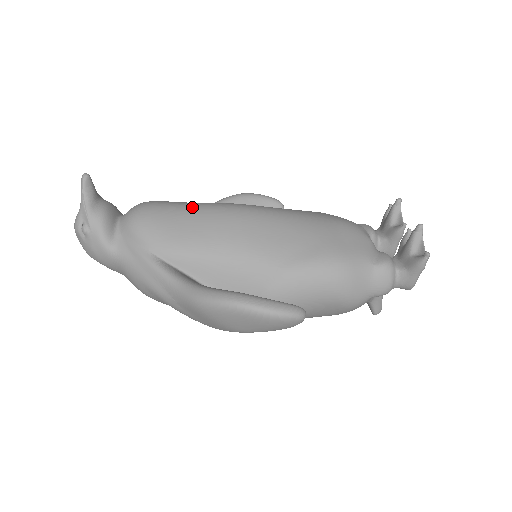
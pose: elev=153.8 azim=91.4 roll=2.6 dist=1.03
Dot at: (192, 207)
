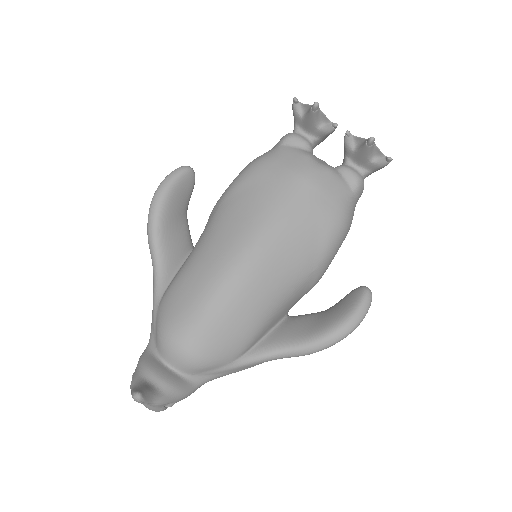
Dot at: (216, 304)
